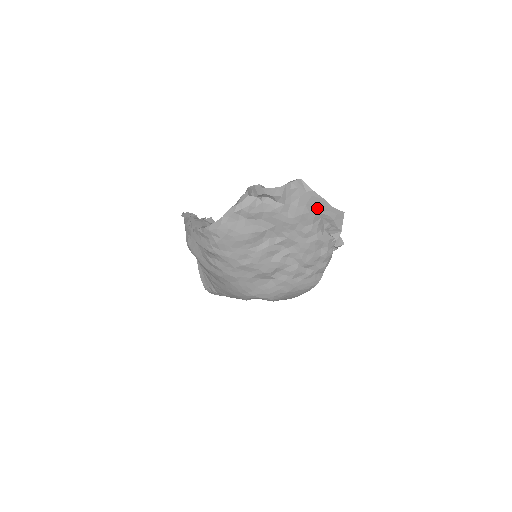
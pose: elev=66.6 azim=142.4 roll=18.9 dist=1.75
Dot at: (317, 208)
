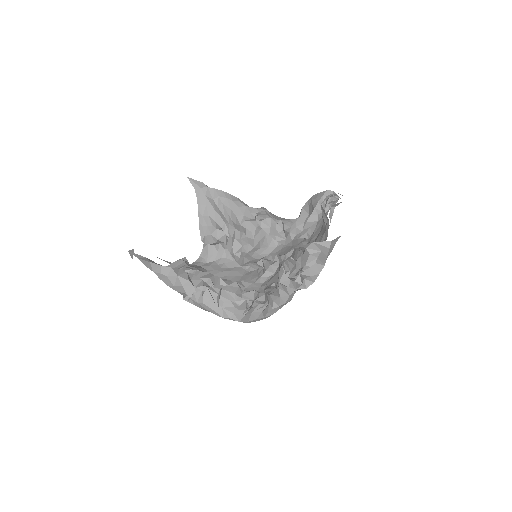
Dot at: occluded
